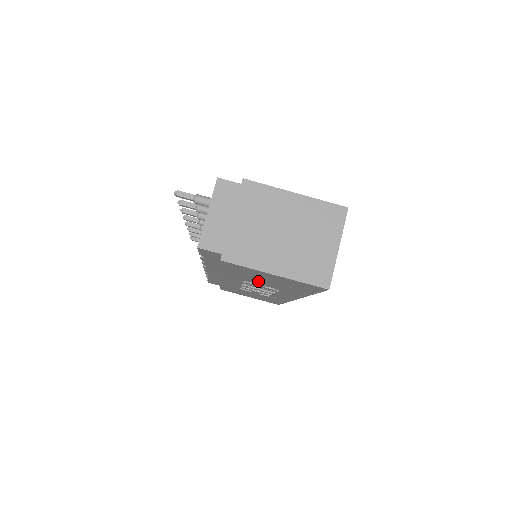
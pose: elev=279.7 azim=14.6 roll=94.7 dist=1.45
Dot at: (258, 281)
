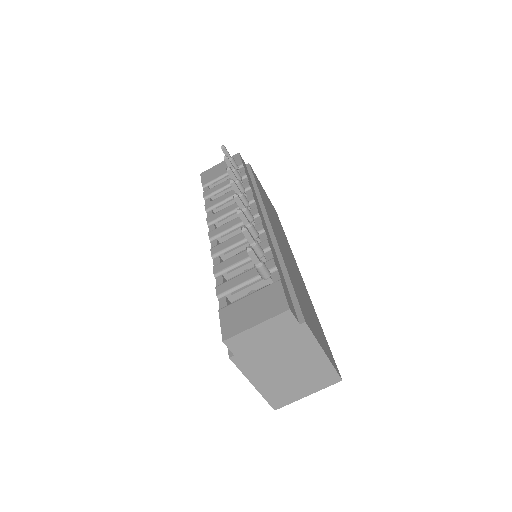
Dot at: occluded
